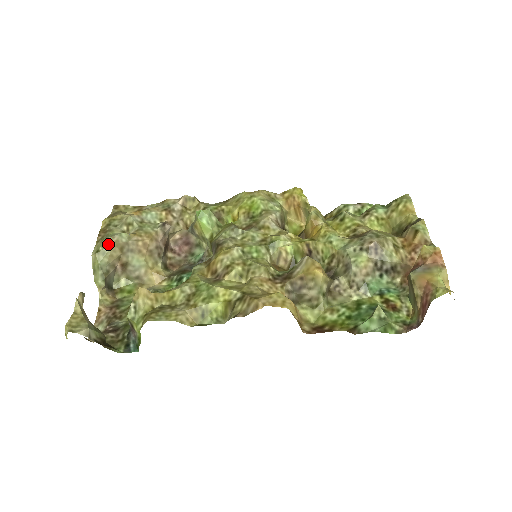
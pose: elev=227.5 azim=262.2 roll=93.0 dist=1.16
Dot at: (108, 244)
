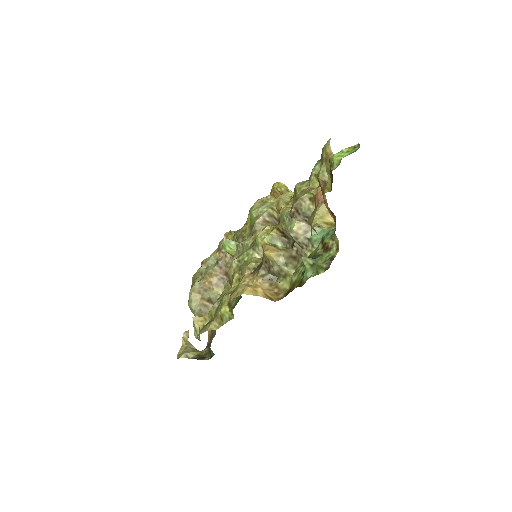
Dot at: (190, 294)
